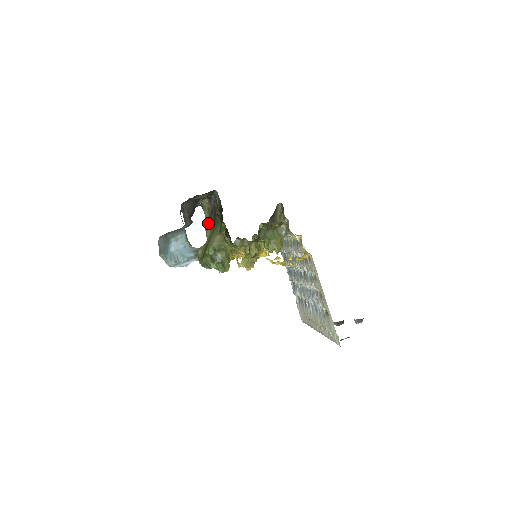
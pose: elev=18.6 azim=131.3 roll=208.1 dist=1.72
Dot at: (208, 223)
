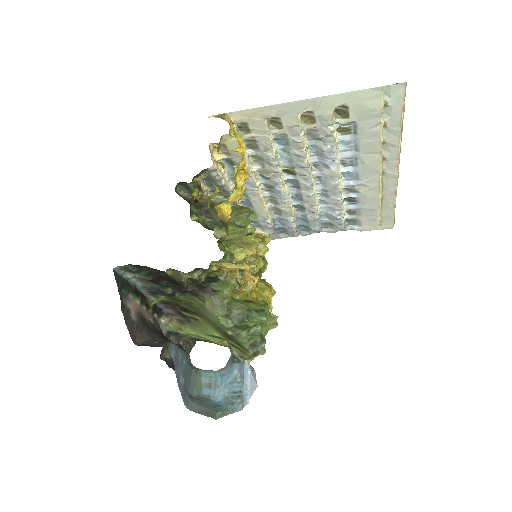
Dot at: (199, 329)
